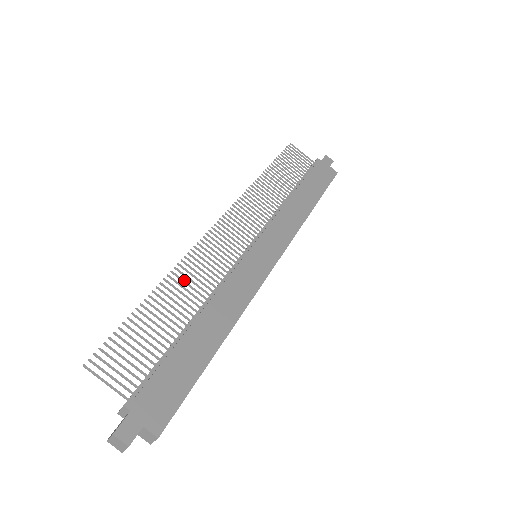
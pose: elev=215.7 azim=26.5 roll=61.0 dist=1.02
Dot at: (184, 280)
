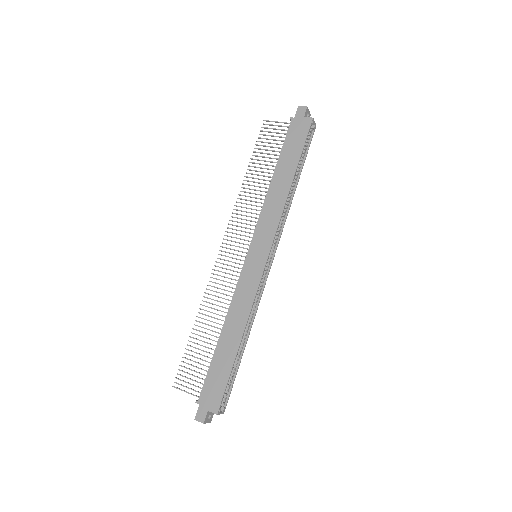
Dot at: (209, 307)
